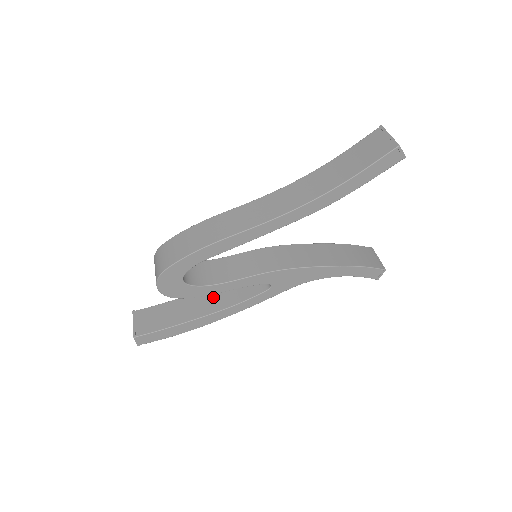
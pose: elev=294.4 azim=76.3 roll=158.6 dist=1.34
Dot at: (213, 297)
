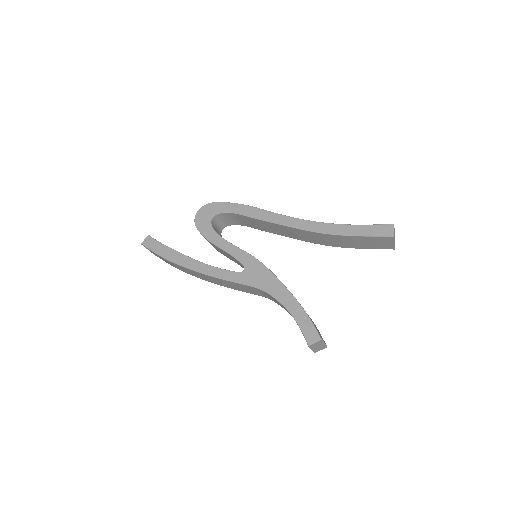
Dot at: occluded
